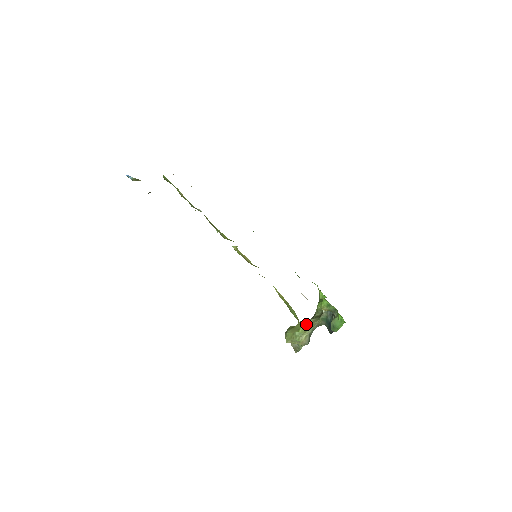
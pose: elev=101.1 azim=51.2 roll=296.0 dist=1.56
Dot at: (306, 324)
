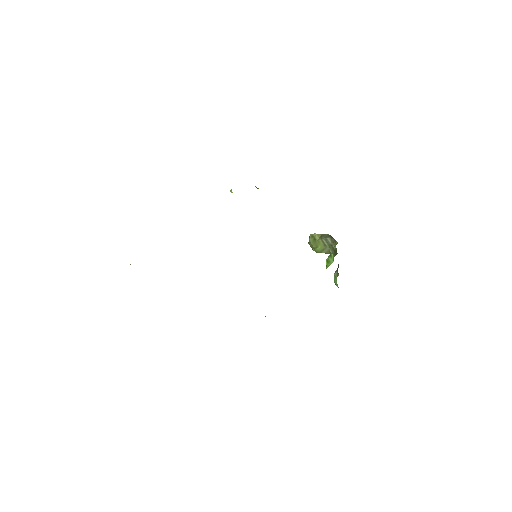
Dot at: (323, 248)
